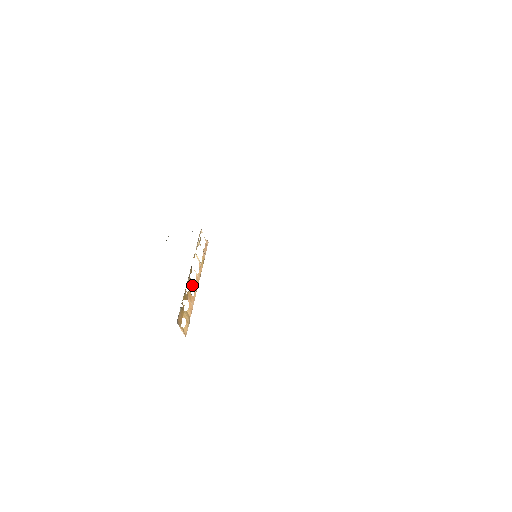
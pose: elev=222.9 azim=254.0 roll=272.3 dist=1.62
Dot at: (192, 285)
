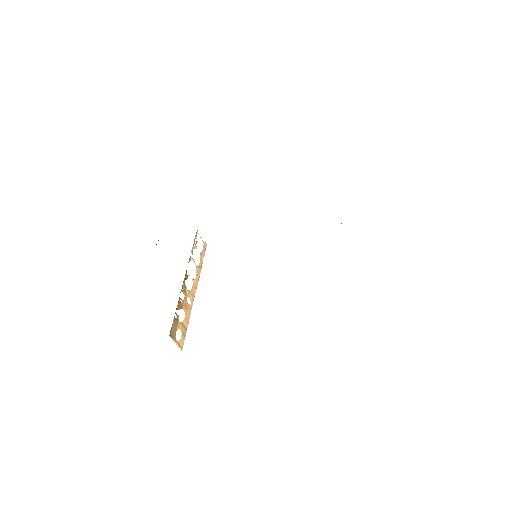
Dot at: (188, 292)
